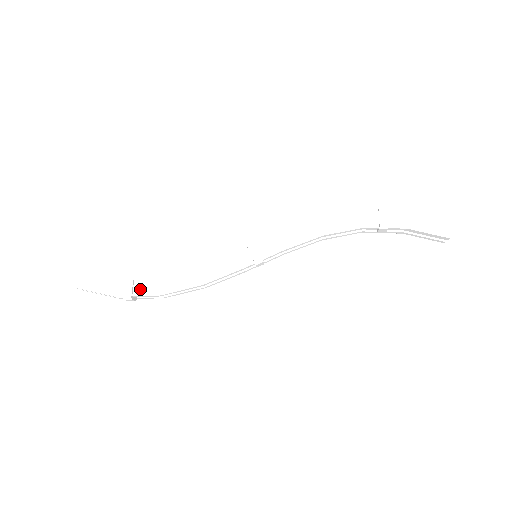
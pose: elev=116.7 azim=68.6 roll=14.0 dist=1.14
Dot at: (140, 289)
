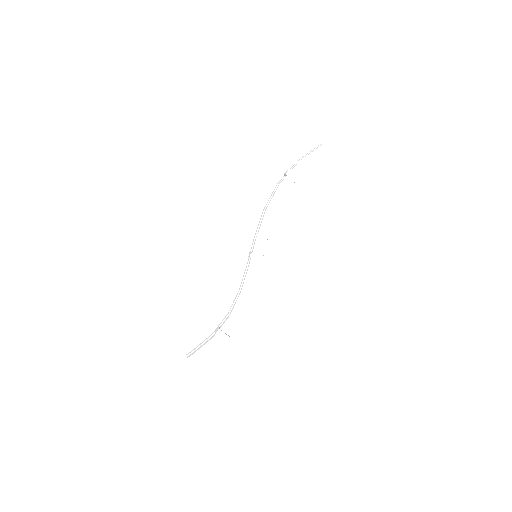
Dot at: (227, 329)
